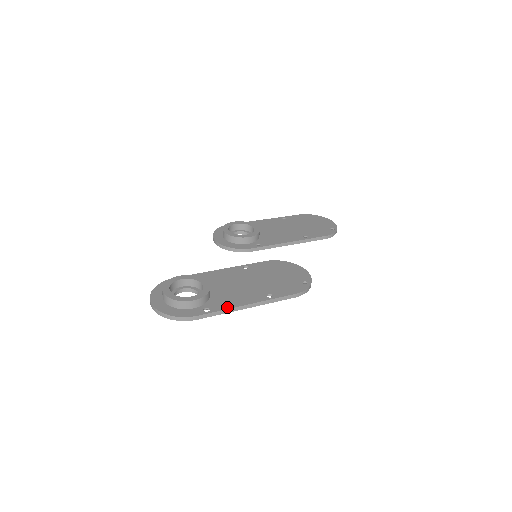
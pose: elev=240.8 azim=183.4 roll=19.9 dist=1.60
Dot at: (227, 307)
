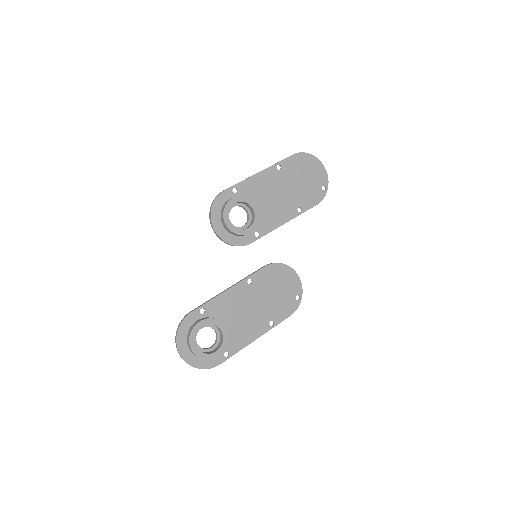
Dot at: (241, 347)
